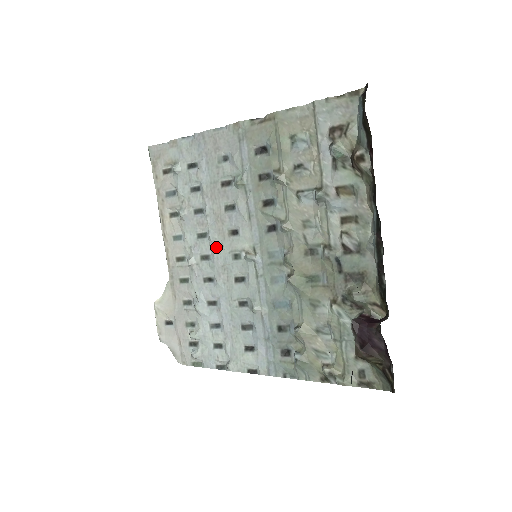
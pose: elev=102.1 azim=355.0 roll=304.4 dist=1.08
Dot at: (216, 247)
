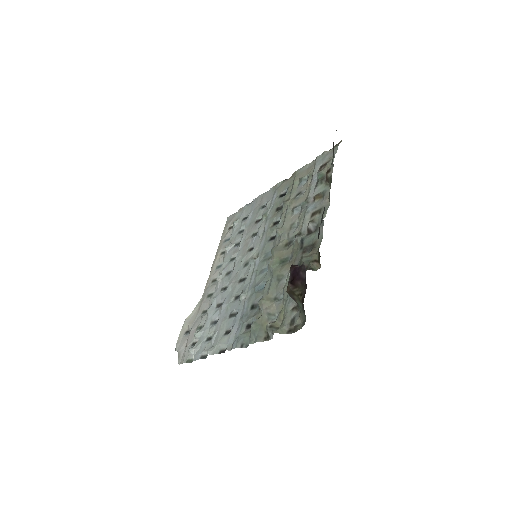
Dot at: (237, 263)
